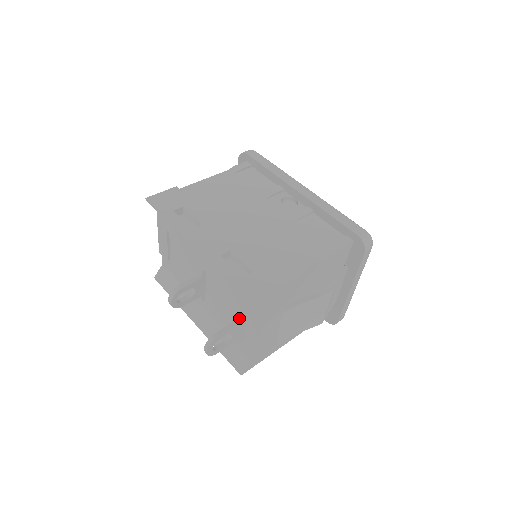
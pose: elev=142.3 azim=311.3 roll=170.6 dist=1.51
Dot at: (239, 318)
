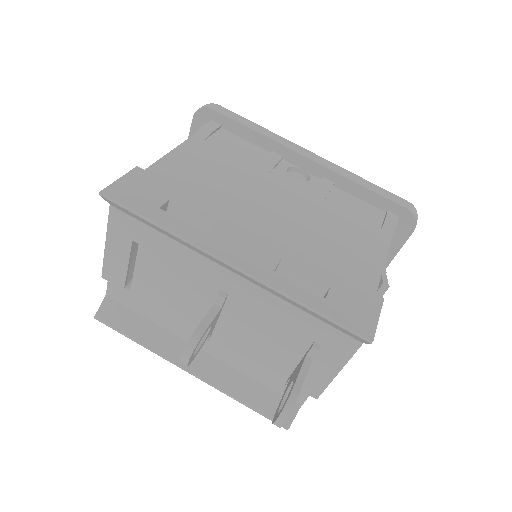
Dot at: (305, 357)
